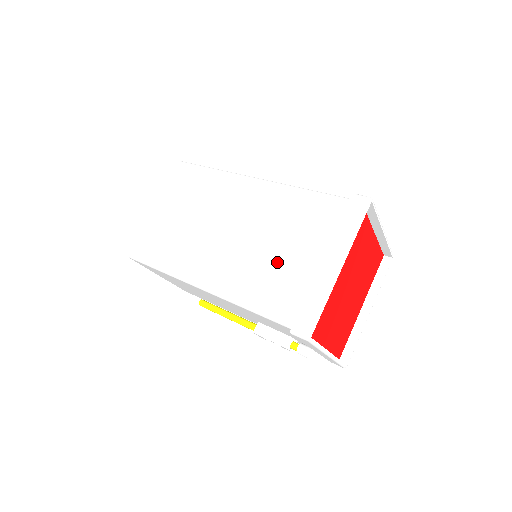
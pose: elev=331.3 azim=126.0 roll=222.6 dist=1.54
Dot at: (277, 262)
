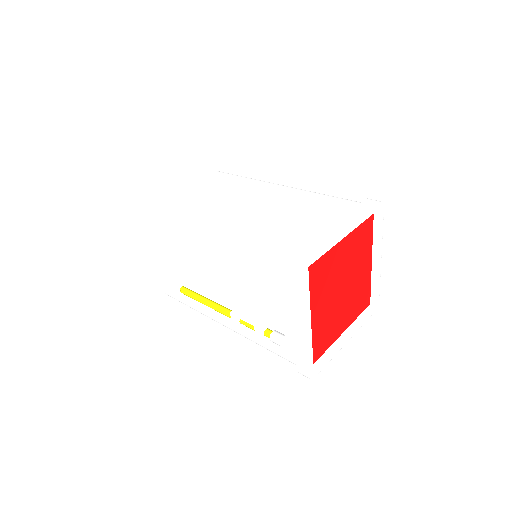
Dot at: (288, 225)
